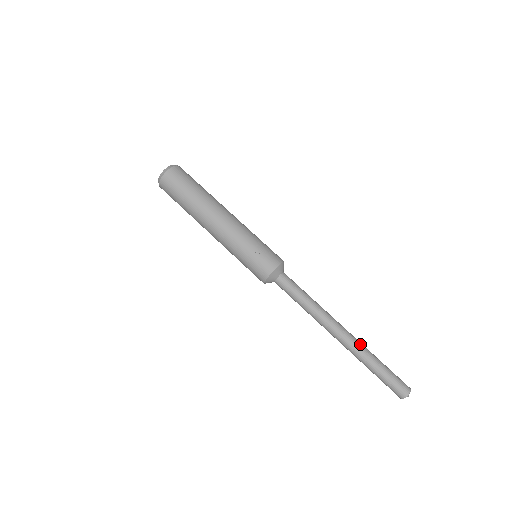
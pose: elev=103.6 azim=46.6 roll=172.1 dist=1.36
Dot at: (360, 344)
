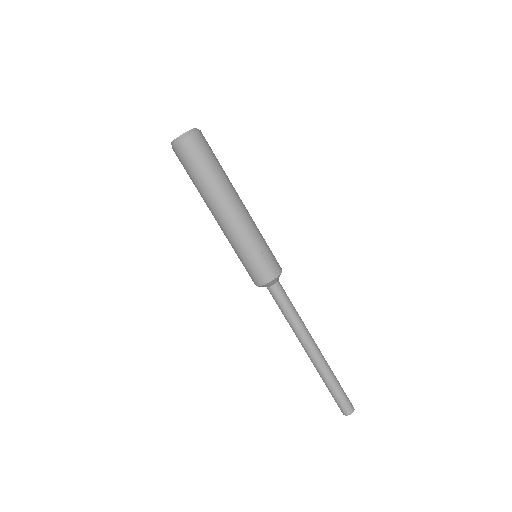
Dot at: occluded
